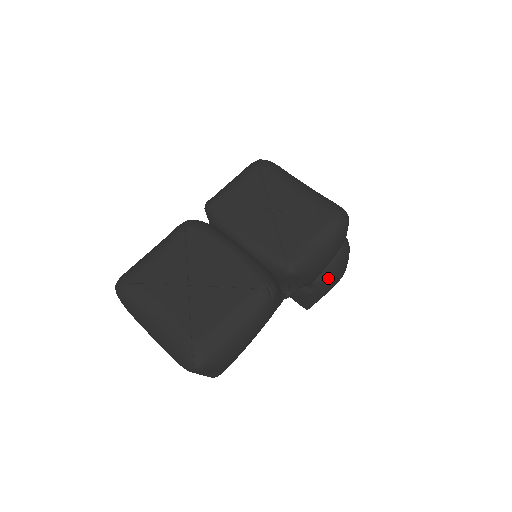
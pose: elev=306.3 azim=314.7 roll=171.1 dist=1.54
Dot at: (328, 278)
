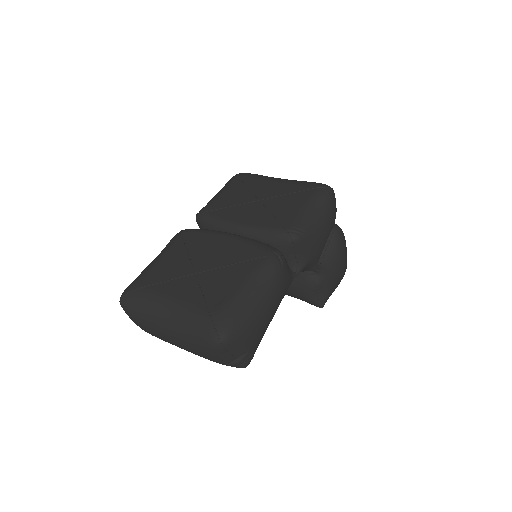
Dot at: (332, 263)
